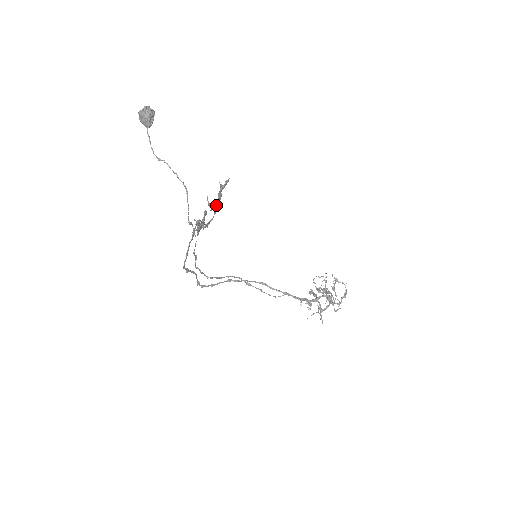
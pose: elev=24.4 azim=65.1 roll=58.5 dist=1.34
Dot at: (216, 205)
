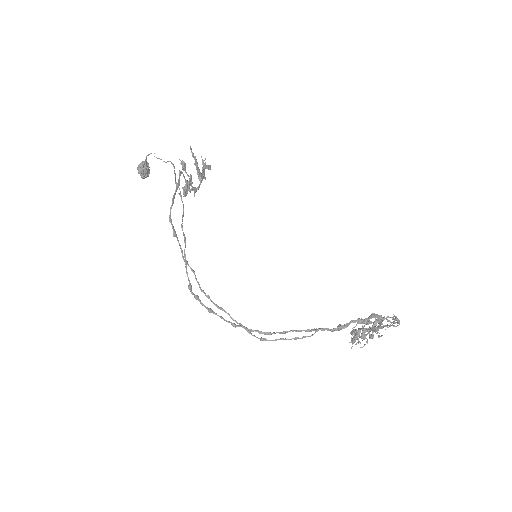
Dot at: (200, 173)
